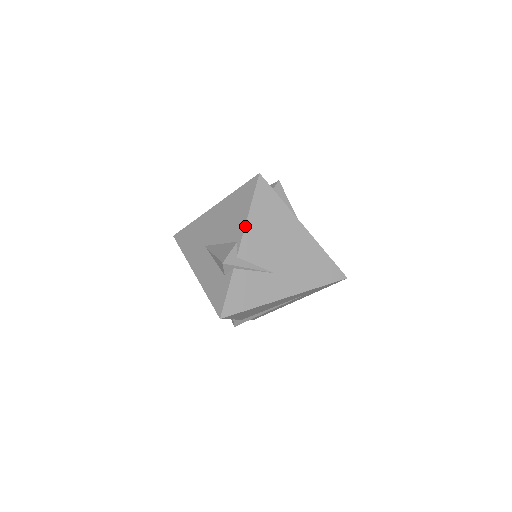
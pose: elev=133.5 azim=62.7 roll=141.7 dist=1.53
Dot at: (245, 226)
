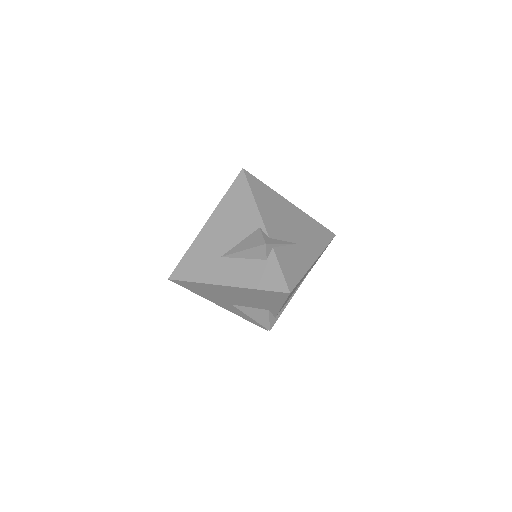
Dot at: (259, 211)
